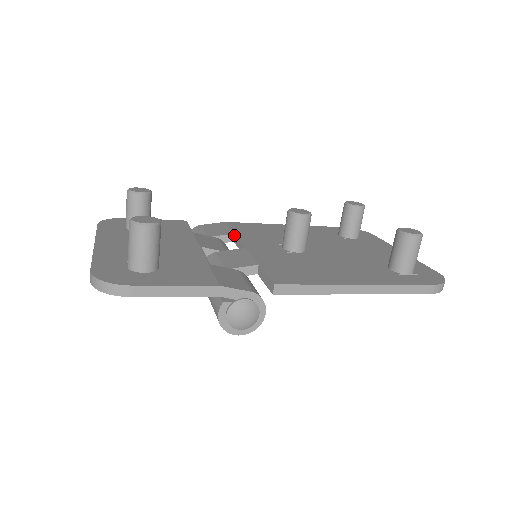
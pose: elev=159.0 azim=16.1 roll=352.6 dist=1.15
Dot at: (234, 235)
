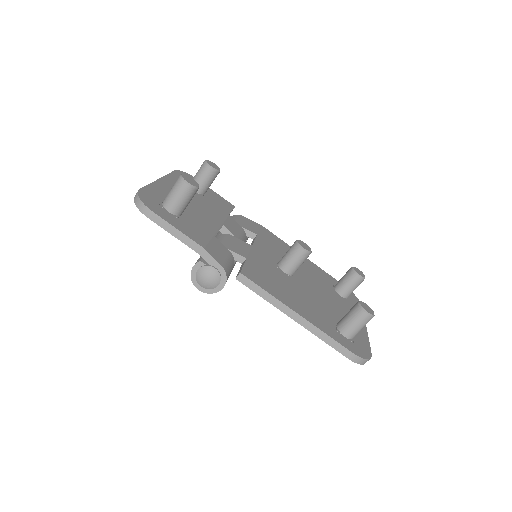
Dot at: (256, 235)
